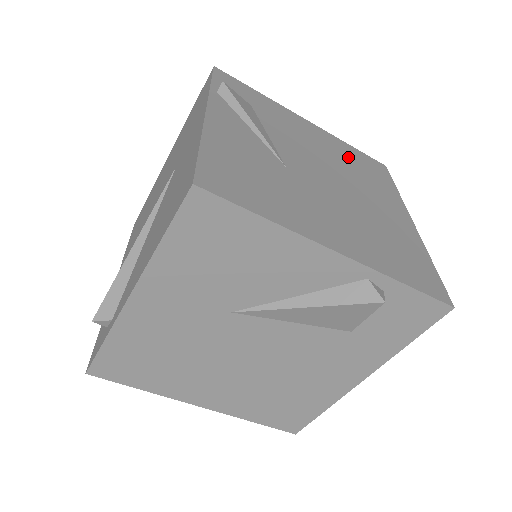
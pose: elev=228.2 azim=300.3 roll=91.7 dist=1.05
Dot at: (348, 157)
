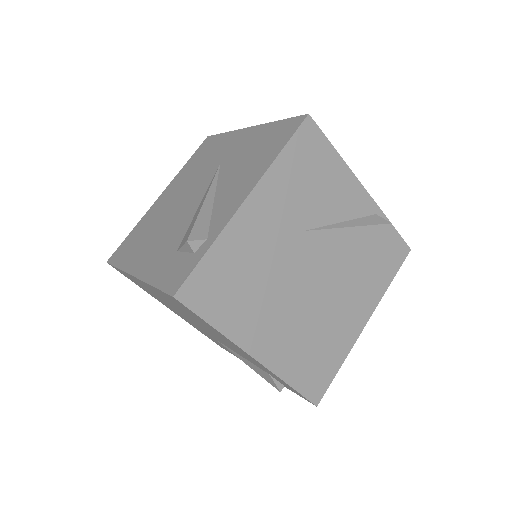
Dot at: occluded
